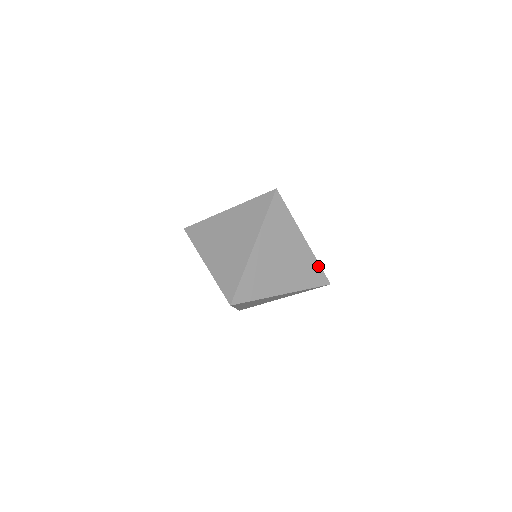
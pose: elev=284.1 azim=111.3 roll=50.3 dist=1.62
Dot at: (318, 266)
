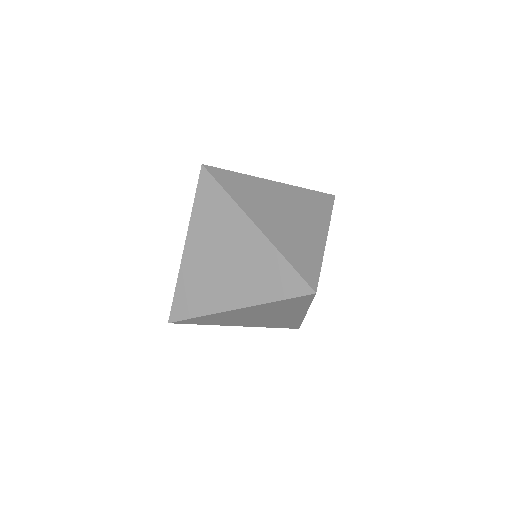
Dot at: (318, 265)
